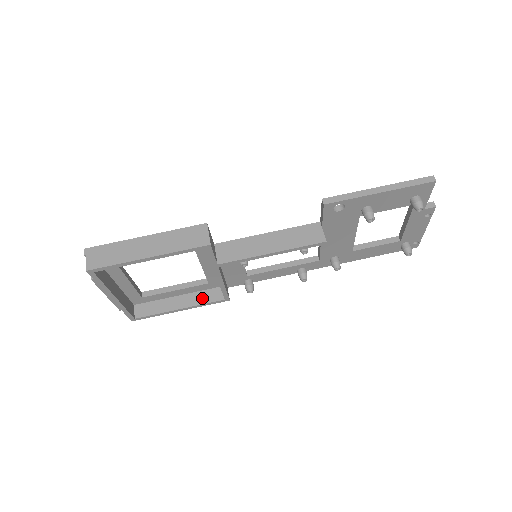
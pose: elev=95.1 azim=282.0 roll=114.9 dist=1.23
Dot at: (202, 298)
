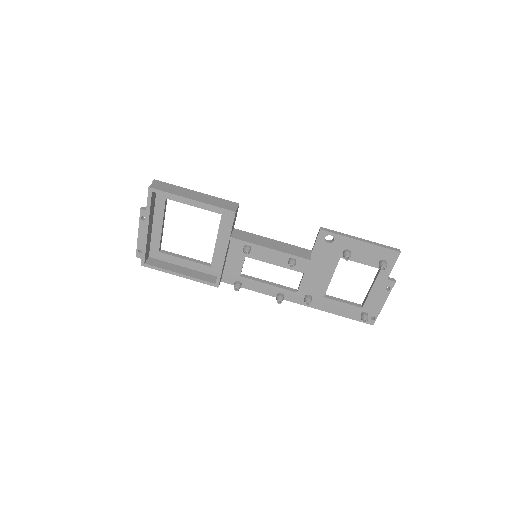
Dot at: (200, 276)
